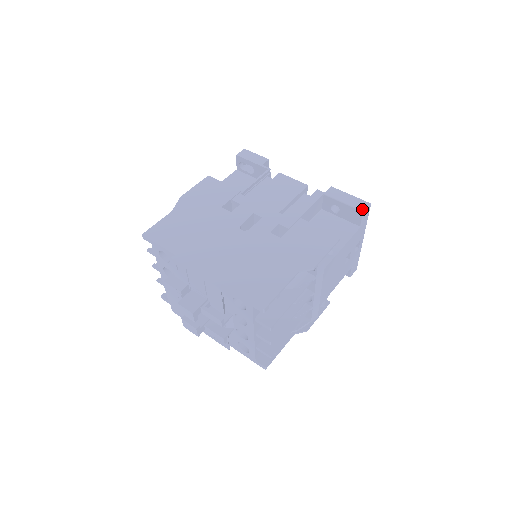
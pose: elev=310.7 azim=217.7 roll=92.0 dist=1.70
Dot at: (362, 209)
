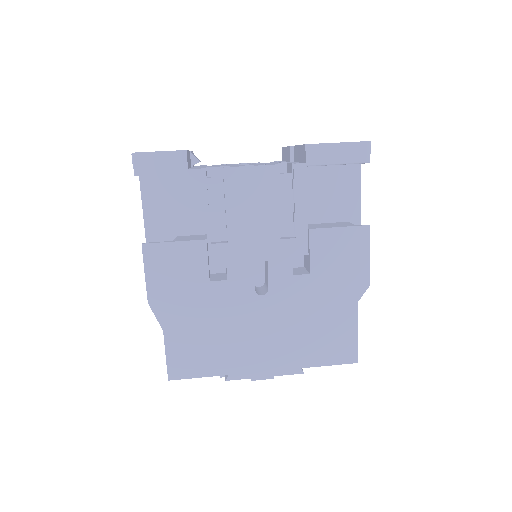
Dot at: (367, 160)
